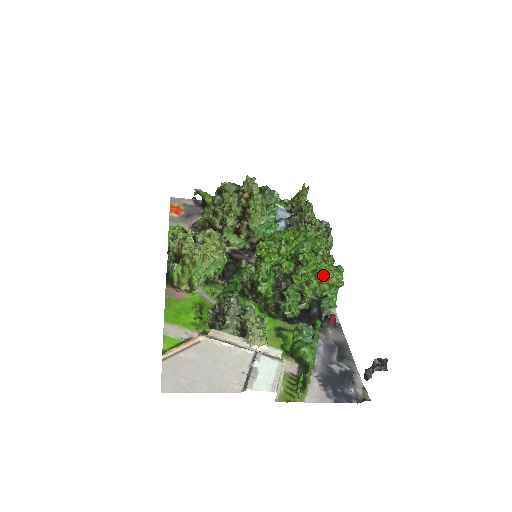
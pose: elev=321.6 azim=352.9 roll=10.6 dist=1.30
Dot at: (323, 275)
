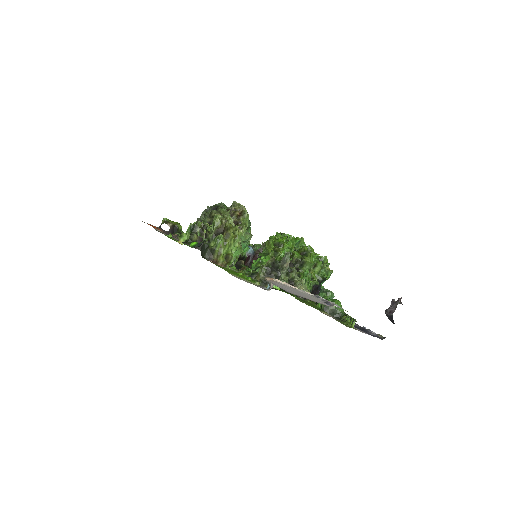
Dot at: (325, 260)
